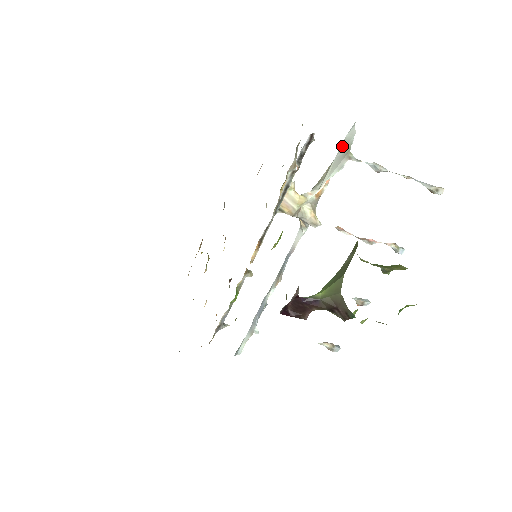
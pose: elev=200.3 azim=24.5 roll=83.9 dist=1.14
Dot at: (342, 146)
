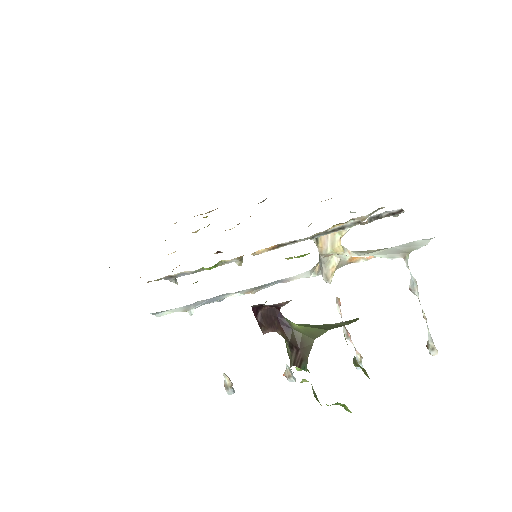
Dot at: (406, 244)
